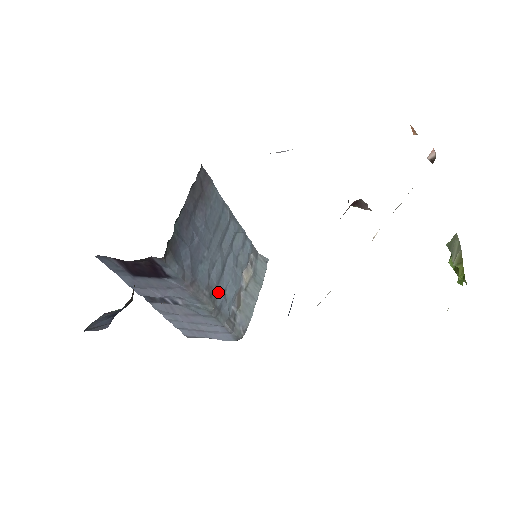
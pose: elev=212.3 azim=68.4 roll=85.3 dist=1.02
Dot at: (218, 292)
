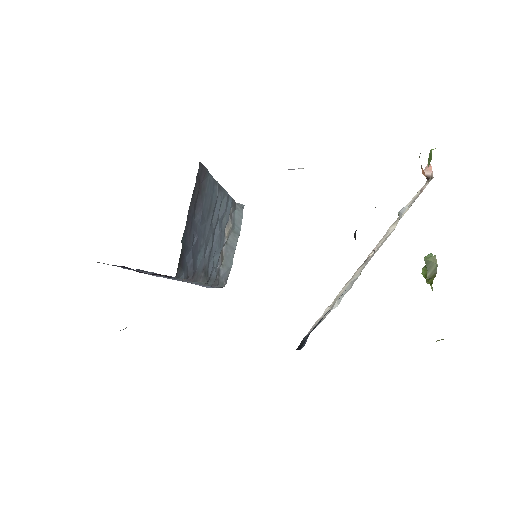
Dot at: (209, 264)
